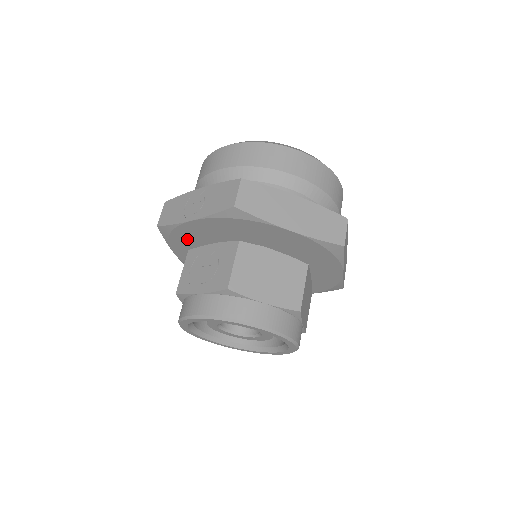
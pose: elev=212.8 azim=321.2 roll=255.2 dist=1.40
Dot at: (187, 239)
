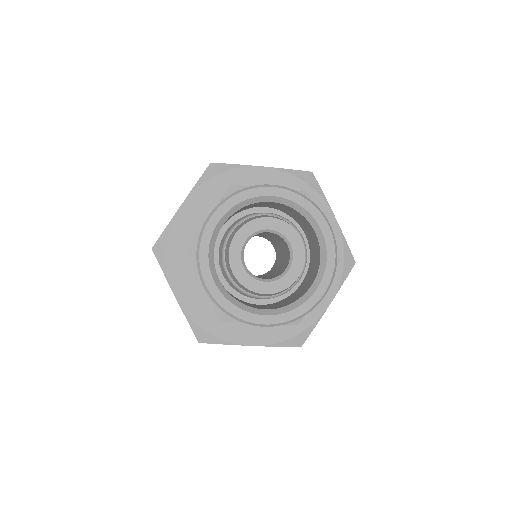
Dot at: (183, 249)
